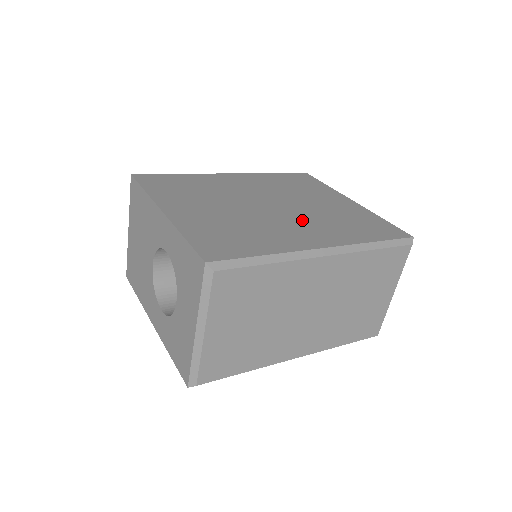
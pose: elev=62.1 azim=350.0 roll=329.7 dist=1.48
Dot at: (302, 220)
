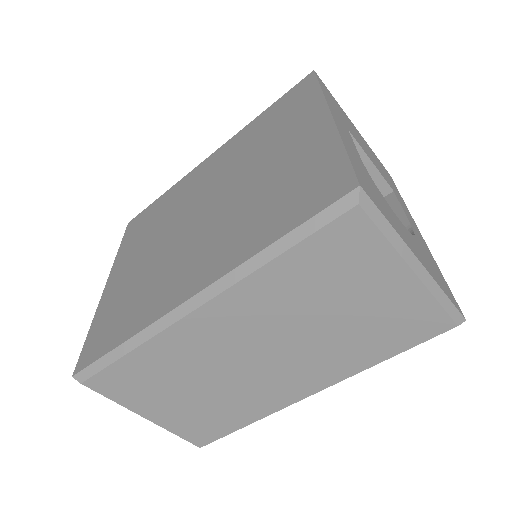
Dot at: (212, 231)
